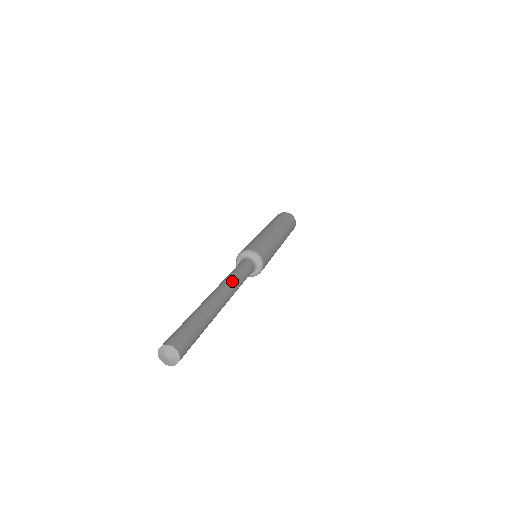
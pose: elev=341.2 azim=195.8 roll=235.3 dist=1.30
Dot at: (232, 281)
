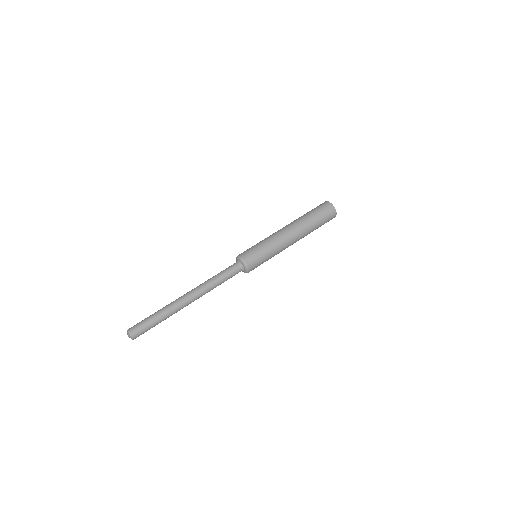
Dot at: (203, 284)
